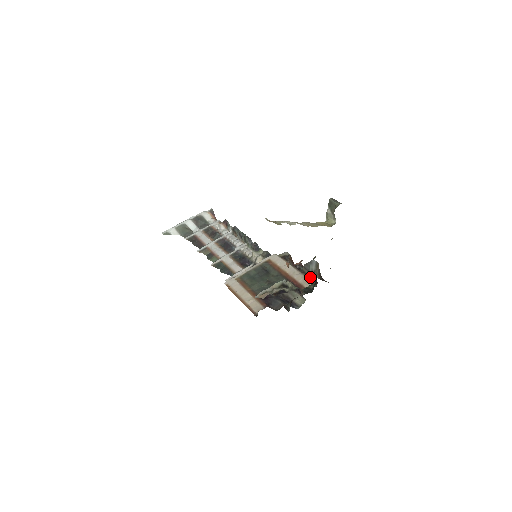
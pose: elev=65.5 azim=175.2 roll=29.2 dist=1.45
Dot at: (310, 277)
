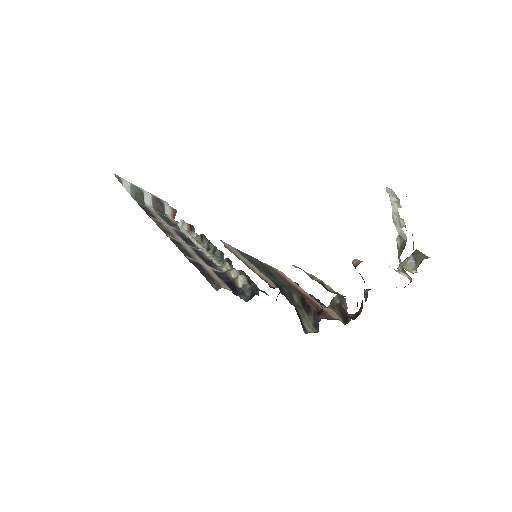
Dot at: occluded
